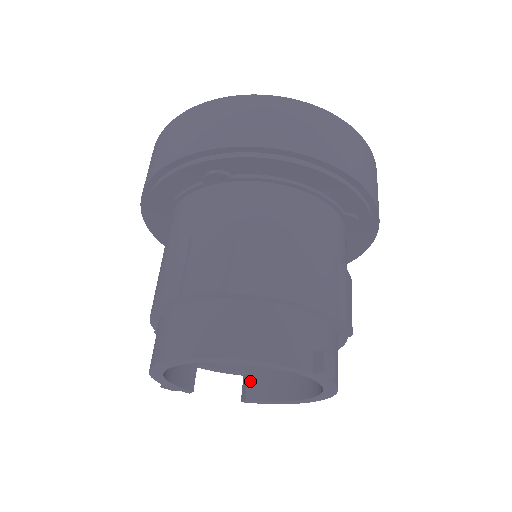
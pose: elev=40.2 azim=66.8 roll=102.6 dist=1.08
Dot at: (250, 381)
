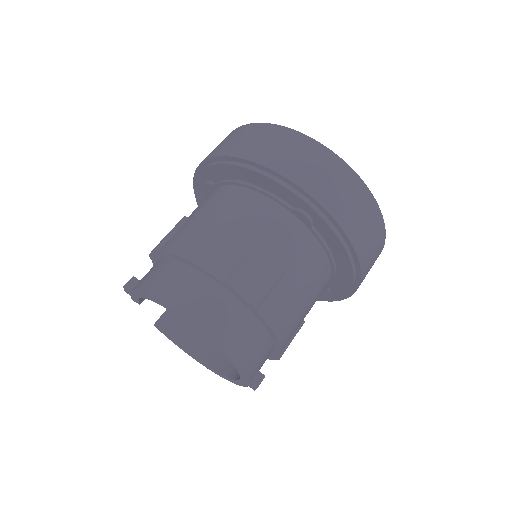
Dot at: (172, 318)
